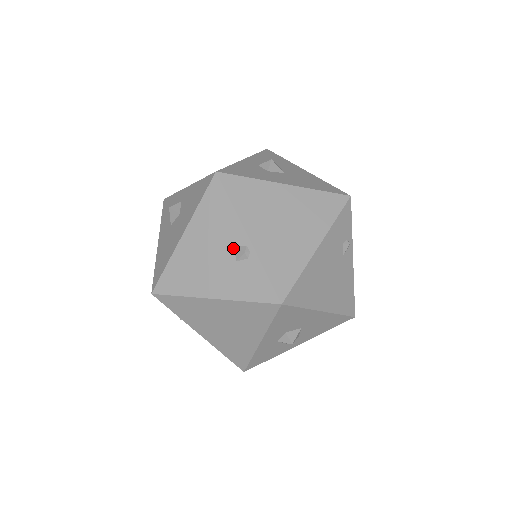
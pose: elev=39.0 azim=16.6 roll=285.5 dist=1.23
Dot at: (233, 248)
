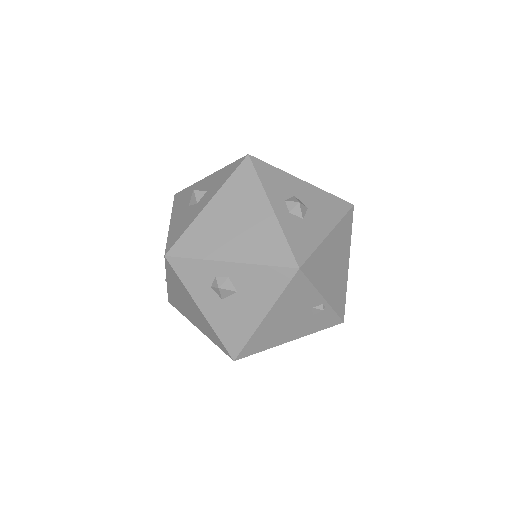
Dot at: (311, 309)
